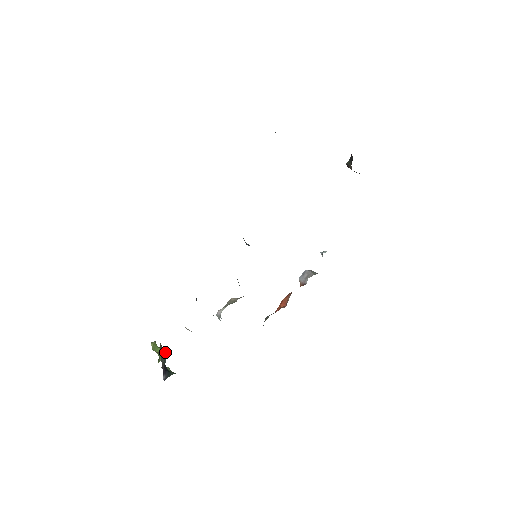
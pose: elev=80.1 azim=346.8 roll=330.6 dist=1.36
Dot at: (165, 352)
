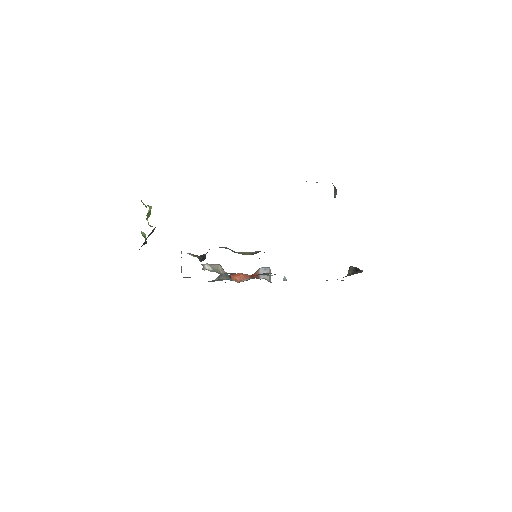
Dot at: (153, 231)
